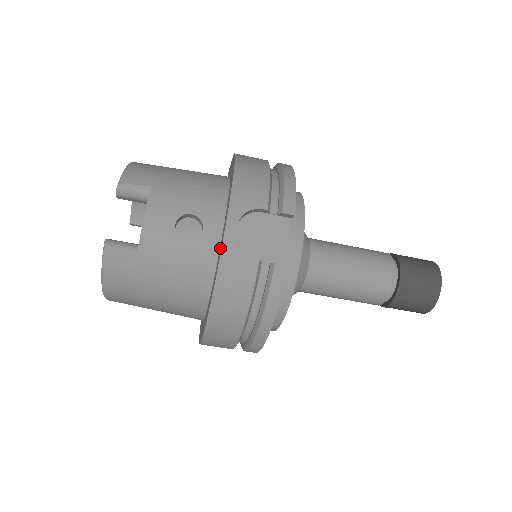
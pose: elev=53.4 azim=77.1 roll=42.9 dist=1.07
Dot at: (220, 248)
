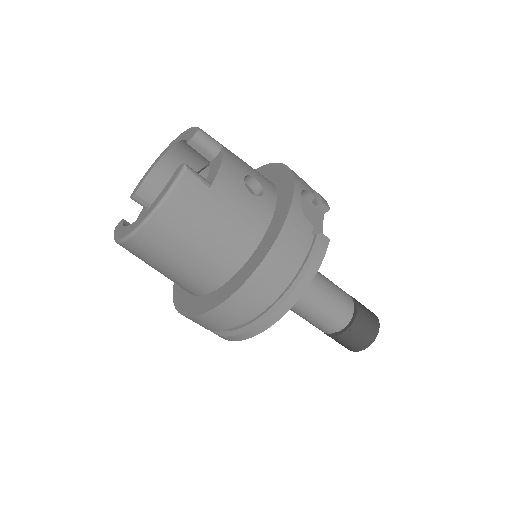
Dot at: (280, 209)
